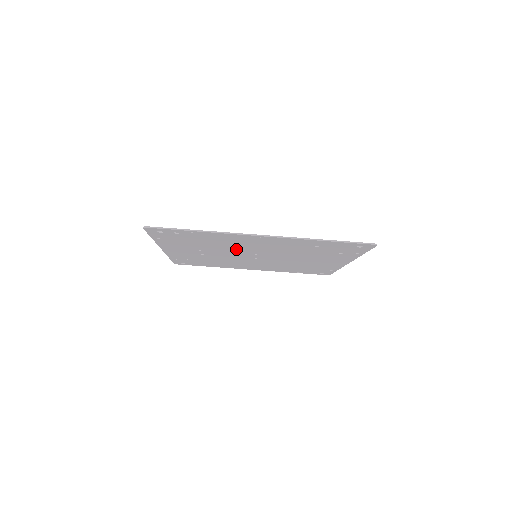
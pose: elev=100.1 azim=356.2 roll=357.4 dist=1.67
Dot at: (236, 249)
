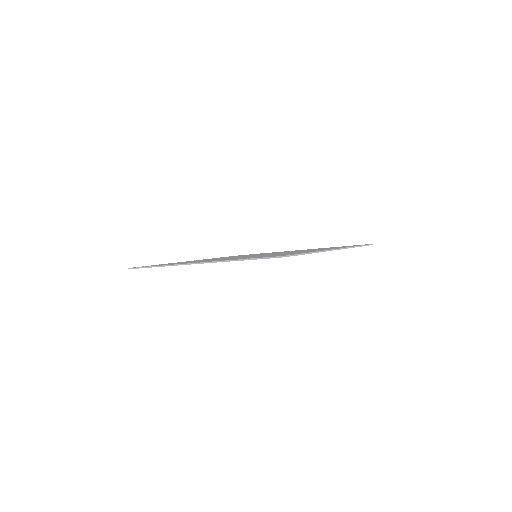
Dot at: occluded
